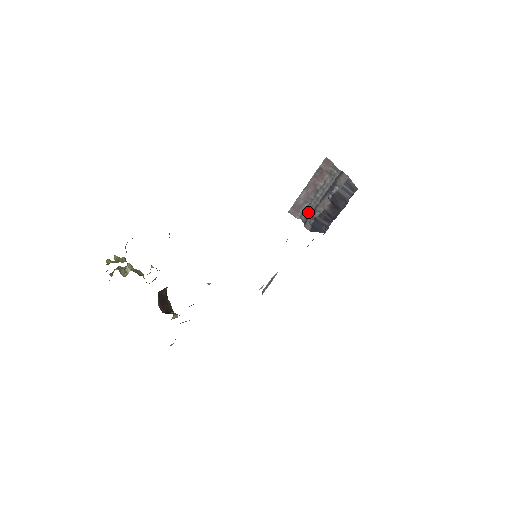
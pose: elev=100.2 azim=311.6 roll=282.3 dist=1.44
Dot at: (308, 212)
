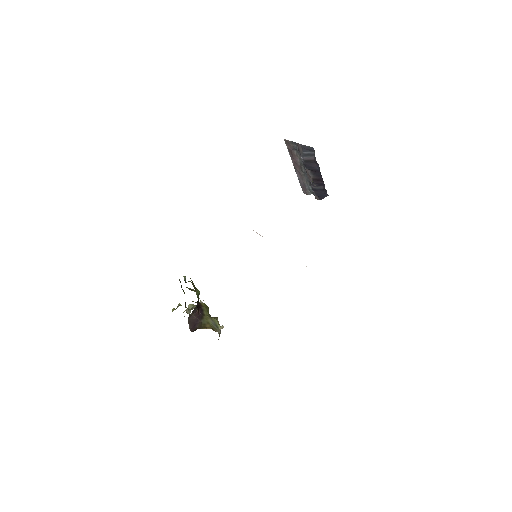
Dot at: (310, 186)
